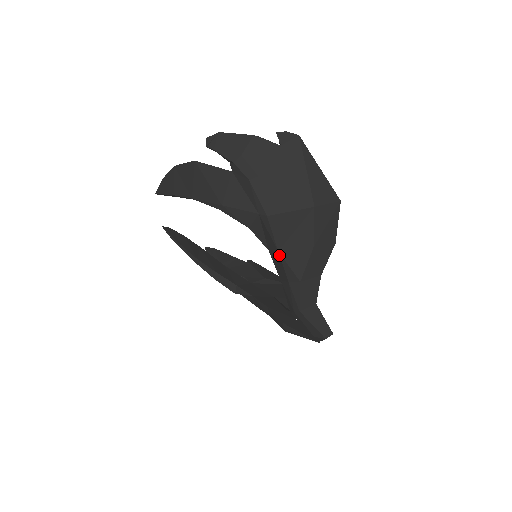
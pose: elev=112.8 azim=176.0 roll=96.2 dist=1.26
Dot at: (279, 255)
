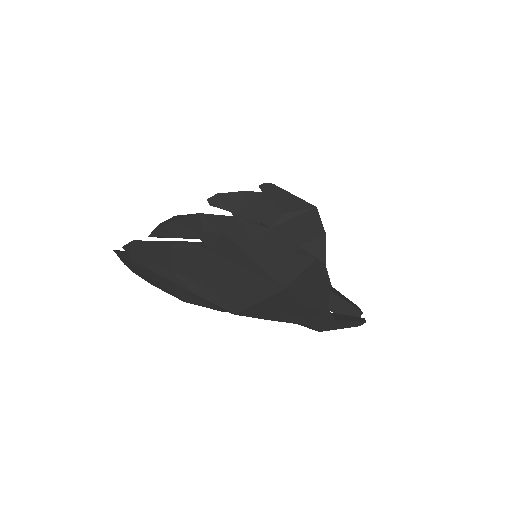
Dot at: (271, 320)
